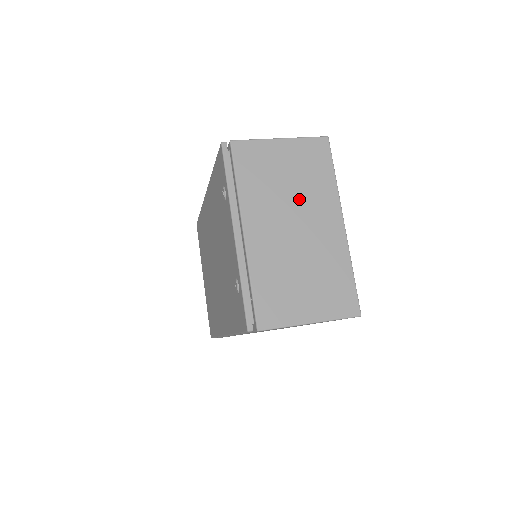
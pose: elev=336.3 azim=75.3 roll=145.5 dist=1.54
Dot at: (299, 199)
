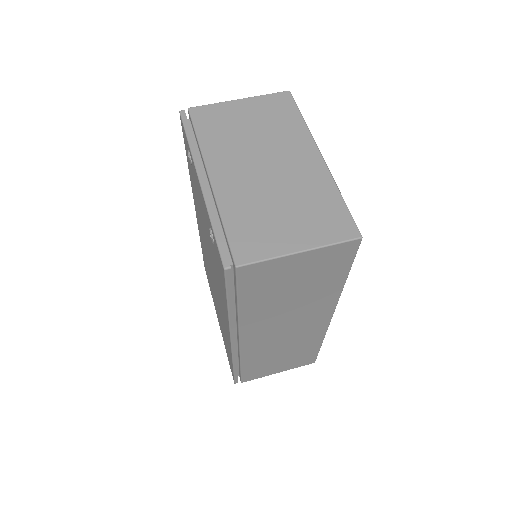
Dot at: (267, 142)
